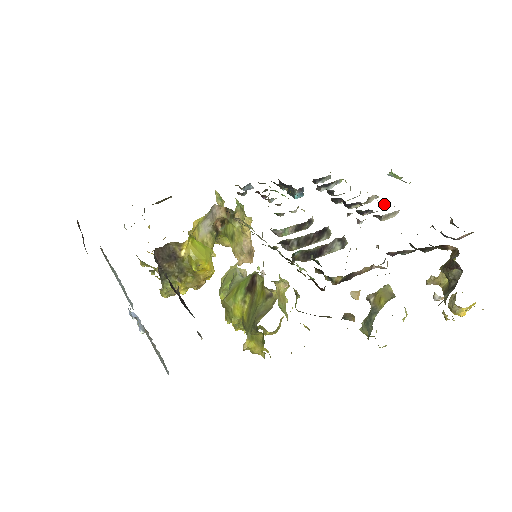
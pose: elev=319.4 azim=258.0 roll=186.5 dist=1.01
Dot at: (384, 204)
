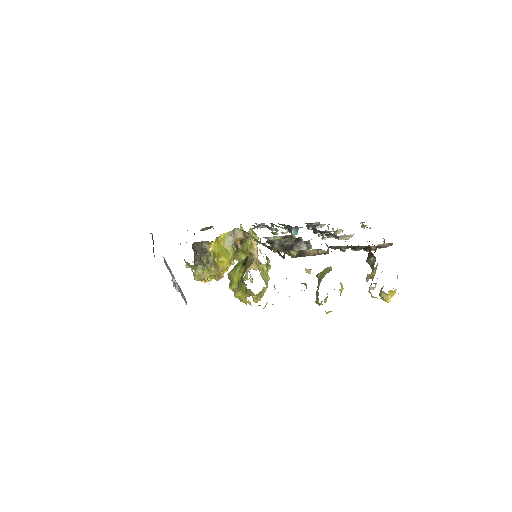
Dot at: occluded
